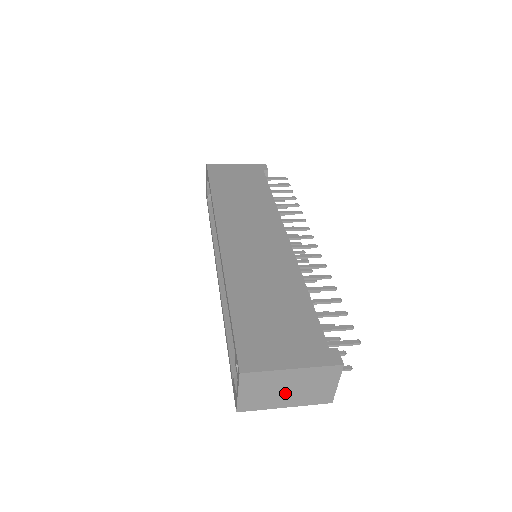
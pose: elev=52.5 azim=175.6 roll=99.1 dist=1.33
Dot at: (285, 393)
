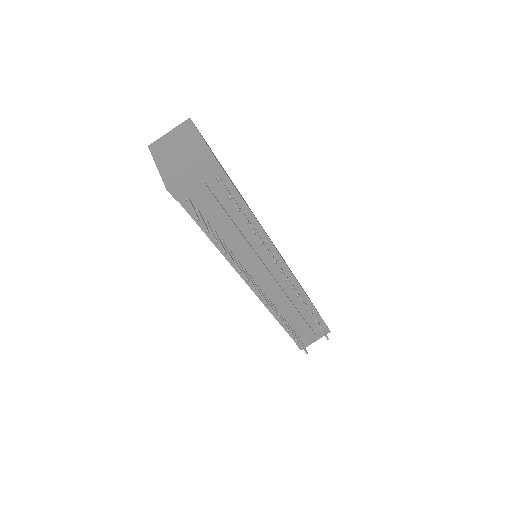
Dot at: (174, 153)
